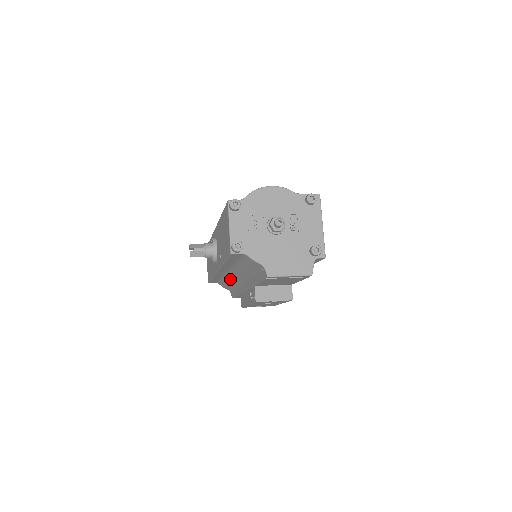
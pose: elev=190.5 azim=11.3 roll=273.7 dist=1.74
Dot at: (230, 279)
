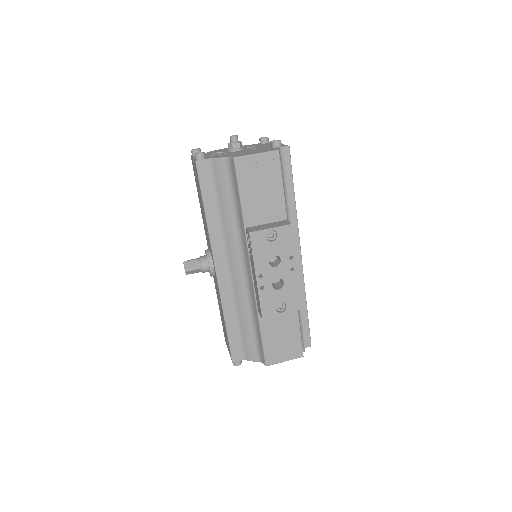
Dot at: (239, 295)
